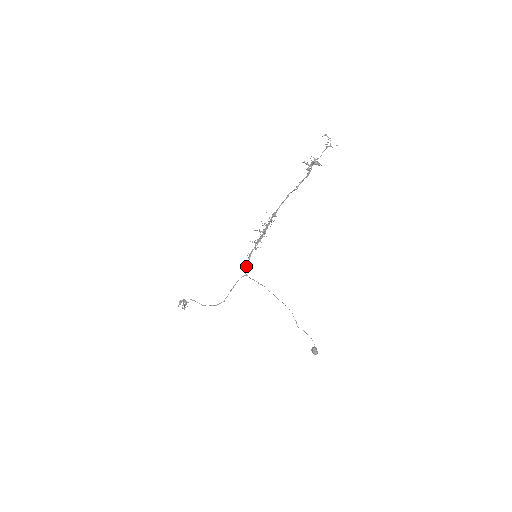
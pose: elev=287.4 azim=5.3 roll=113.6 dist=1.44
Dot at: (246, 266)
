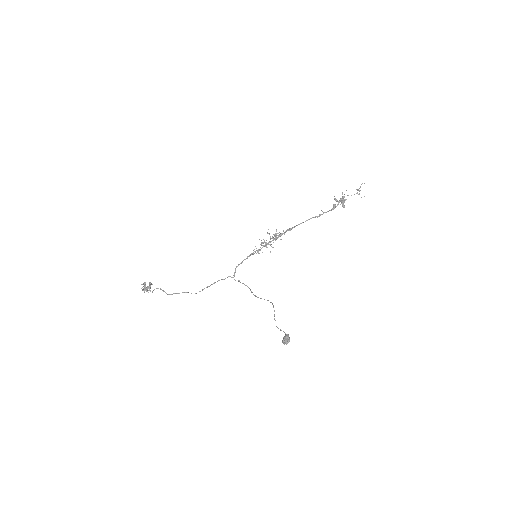
Dot at: (241, 262)
